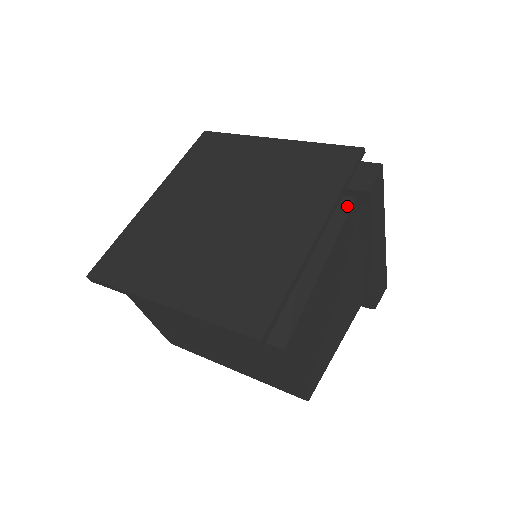
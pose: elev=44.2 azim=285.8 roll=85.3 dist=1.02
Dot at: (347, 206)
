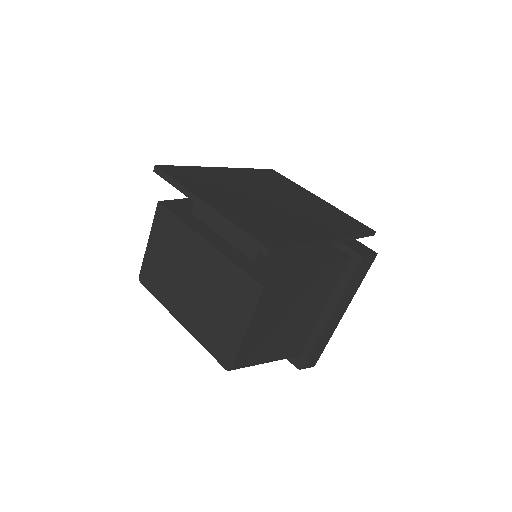
Dot at: (344, 257)
